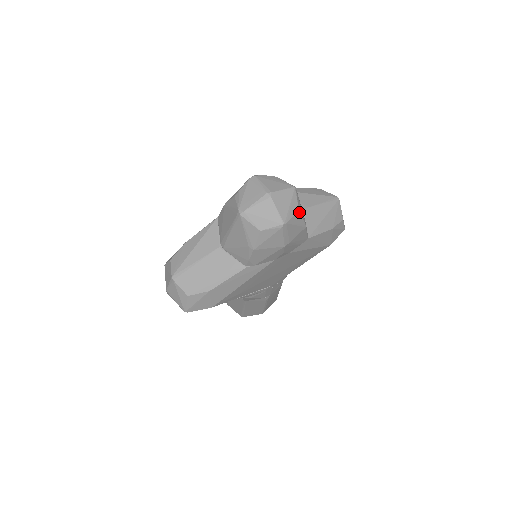
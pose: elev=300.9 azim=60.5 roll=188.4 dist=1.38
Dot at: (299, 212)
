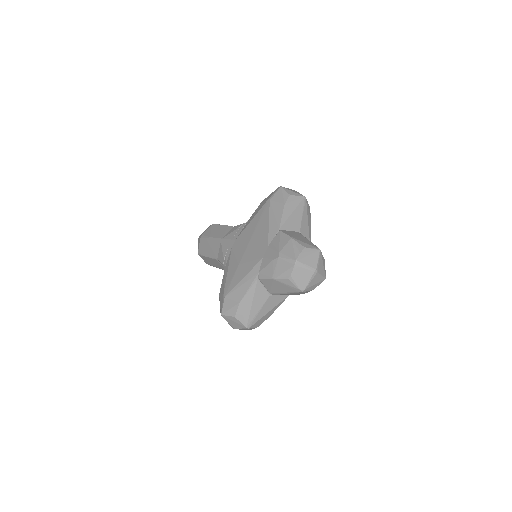
Dot at: (324, 260)
